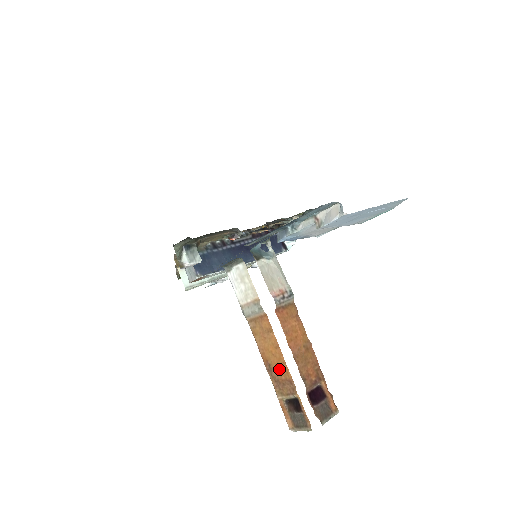
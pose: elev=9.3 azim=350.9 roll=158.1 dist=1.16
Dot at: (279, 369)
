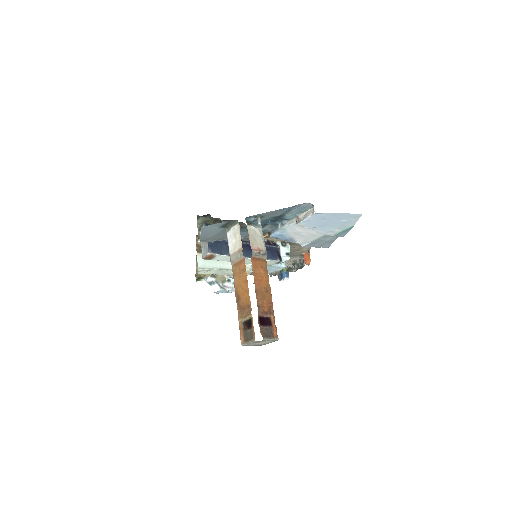
Dot at: (244, 298)
